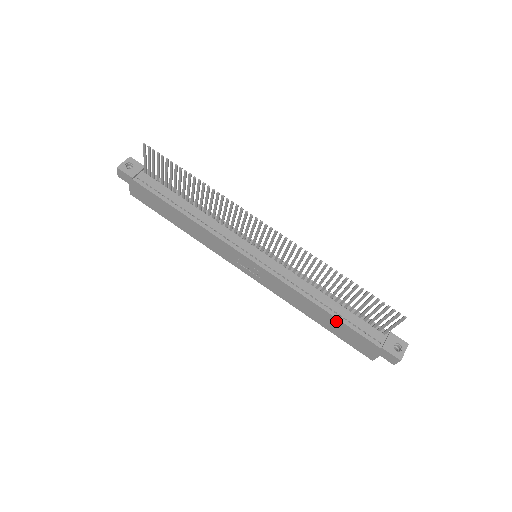
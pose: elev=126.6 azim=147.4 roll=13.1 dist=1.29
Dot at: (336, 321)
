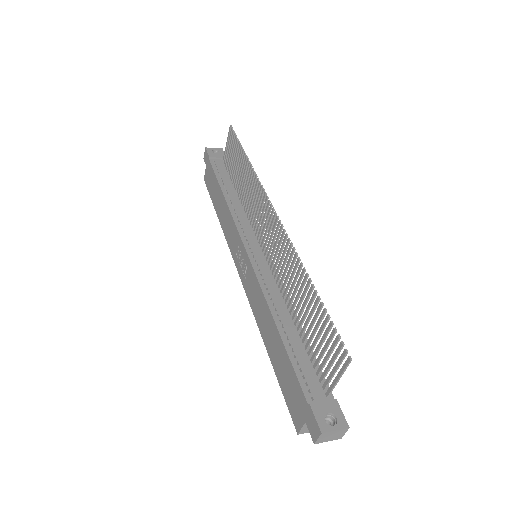
Dot at: (282, 348)
